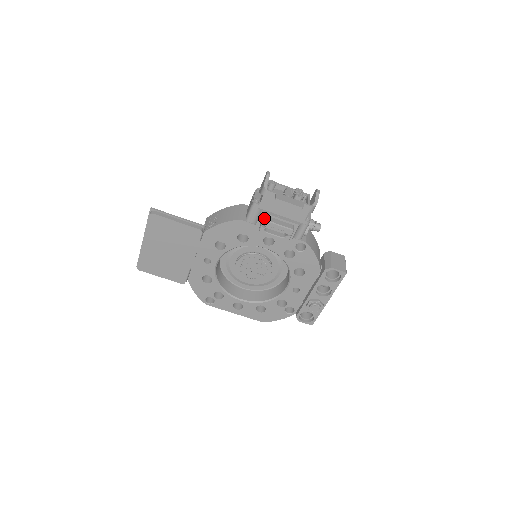
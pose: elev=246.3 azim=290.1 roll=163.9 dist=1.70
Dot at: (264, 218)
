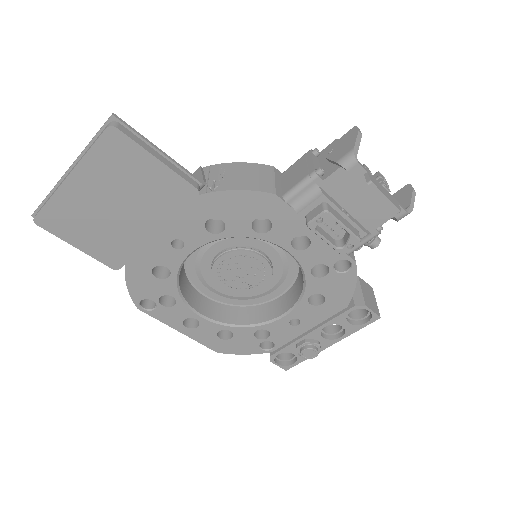
Dot at: (326, 207)
